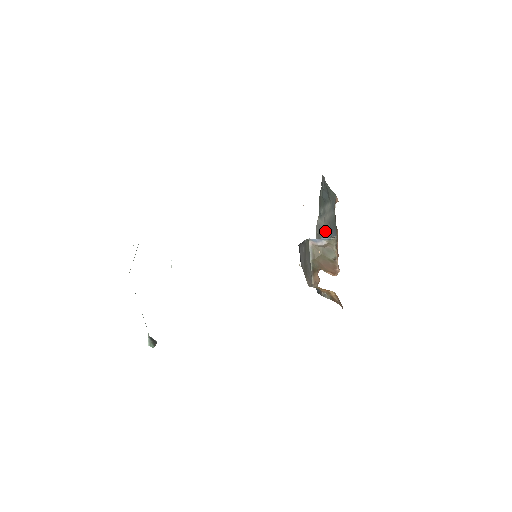
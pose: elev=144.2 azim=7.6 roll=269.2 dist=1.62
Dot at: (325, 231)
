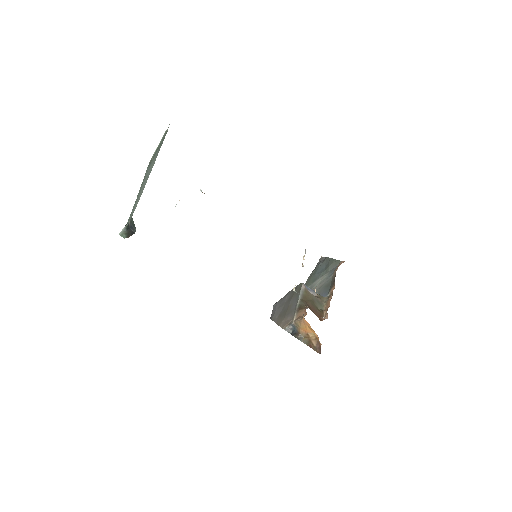
Dot at: occluded
